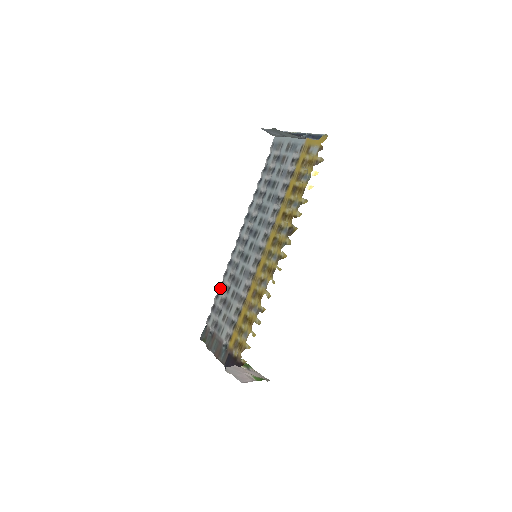
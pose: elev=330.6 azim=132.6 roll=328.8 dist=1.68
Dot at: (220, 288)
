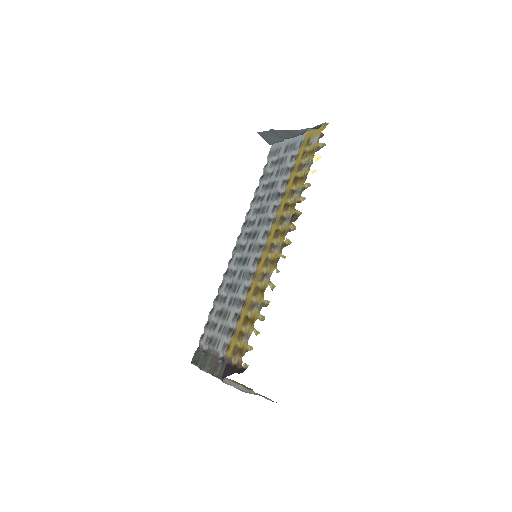
Dot at: (215, 301)
